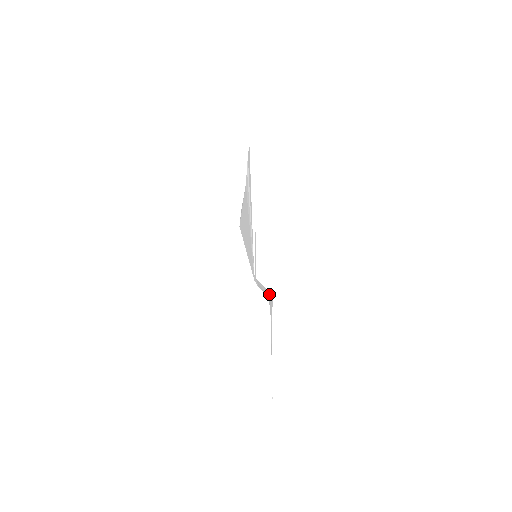
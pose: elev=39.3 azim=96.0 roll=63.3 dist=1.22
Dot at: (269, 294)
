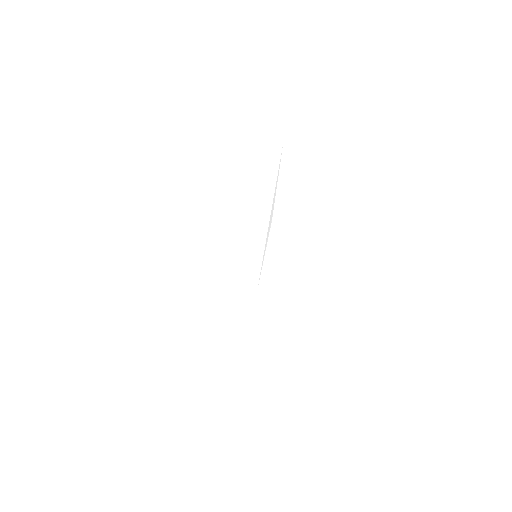
Dot at: occluded
